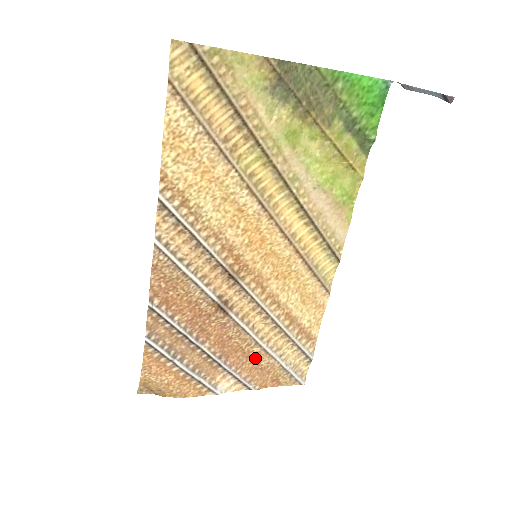
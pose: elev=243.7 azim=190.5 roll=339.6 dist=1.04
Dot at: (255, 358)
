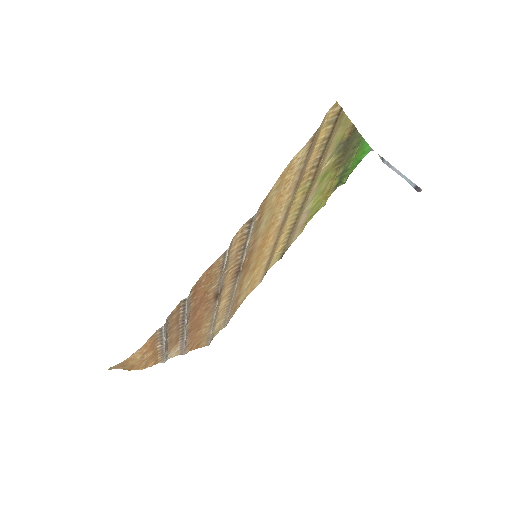
Dot at: (202, 330)
